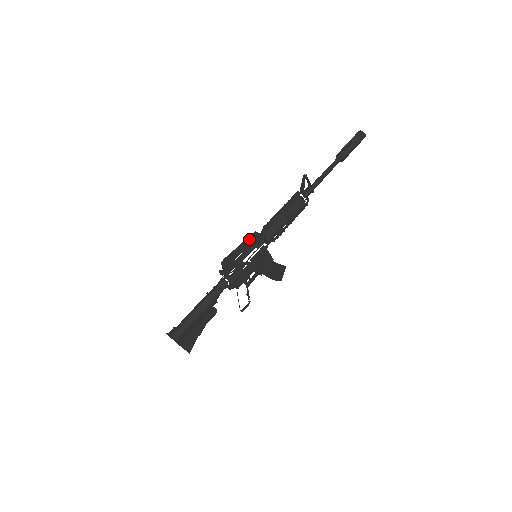
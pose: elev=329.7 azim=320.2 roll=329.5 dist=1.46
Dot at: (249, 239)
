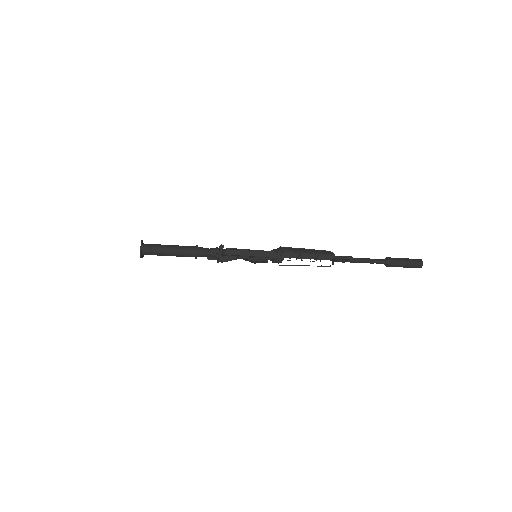
Dot at: (264, 253)
